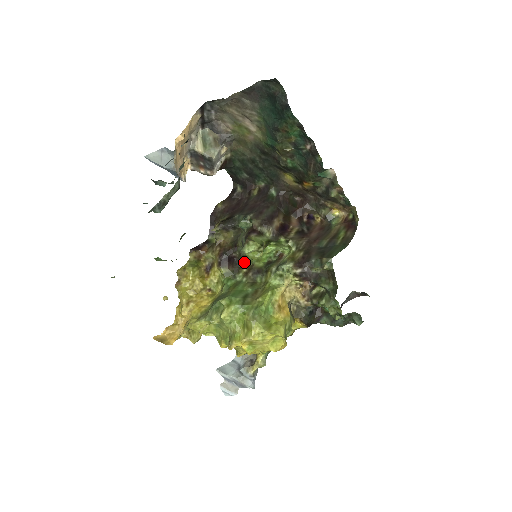
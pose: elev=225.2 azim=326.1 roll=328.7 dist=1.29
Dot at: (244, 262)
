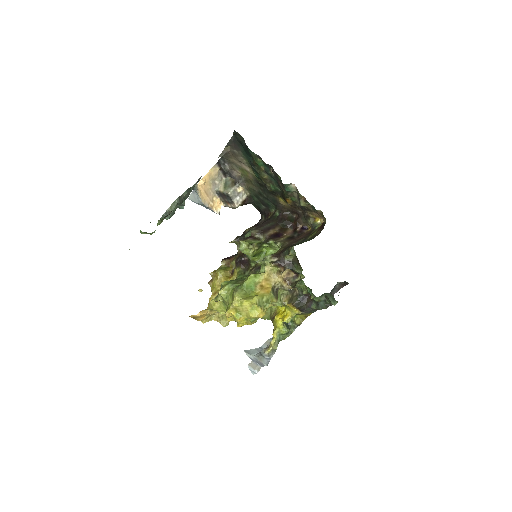
Dot at: (252, 263)
